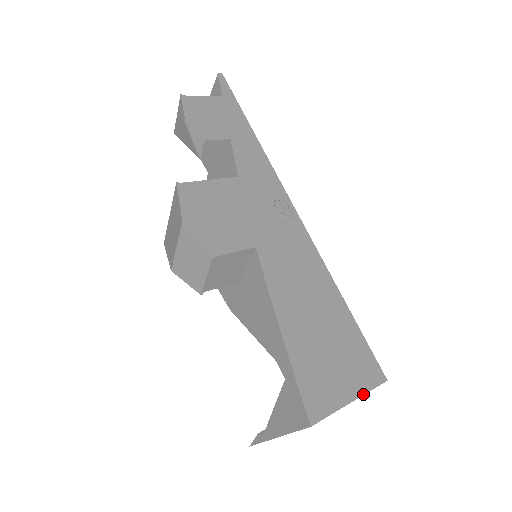
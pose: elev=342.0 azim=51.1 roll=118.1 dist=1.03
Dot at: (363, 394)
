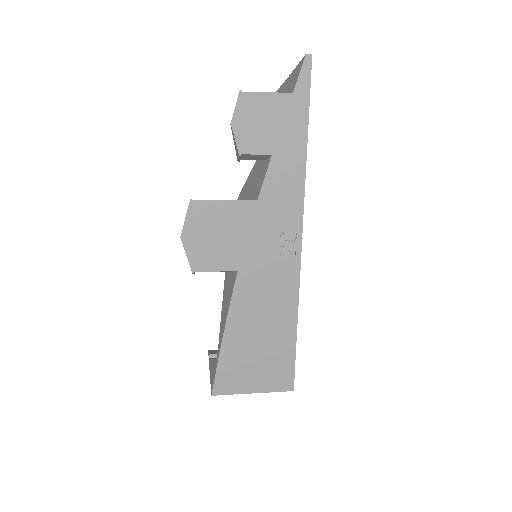
Dot at: (265, 392)
